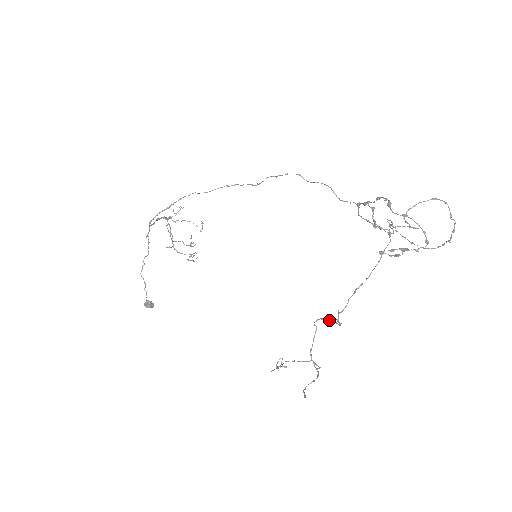
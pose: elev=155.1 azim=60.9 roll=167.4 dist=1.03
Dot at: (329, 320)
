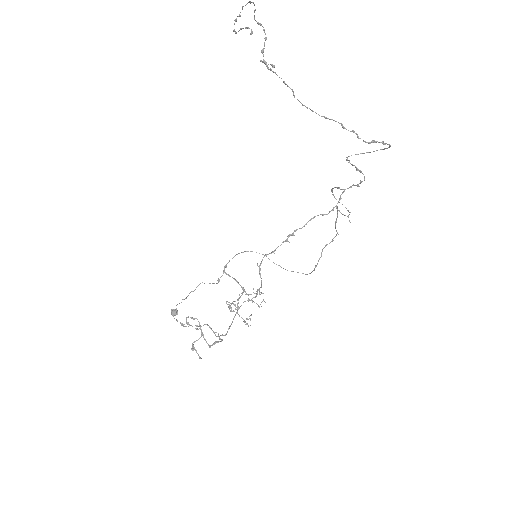
Dot at: (261, 287)
